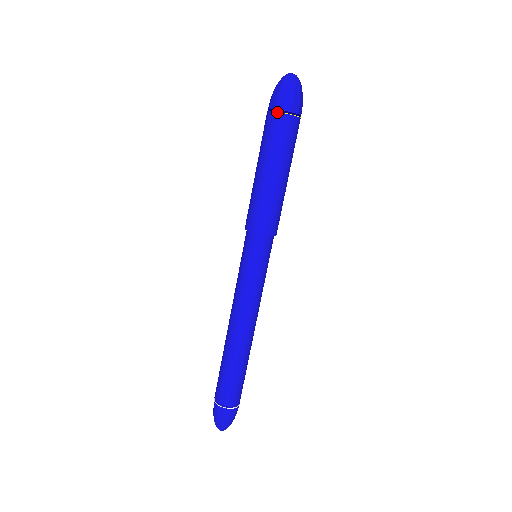
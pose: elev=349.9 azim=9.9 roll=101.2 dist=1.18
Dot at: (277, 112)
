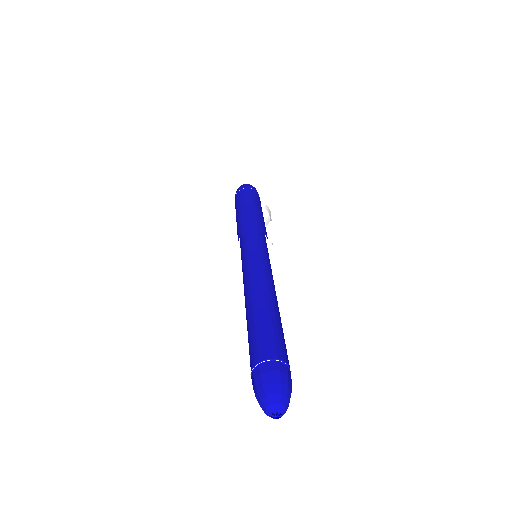
Dot at: occluded
